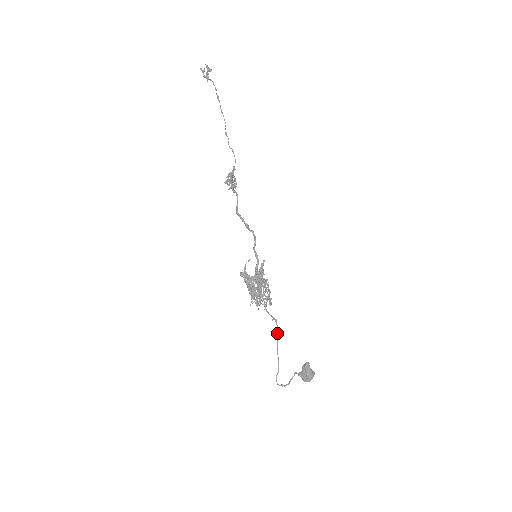
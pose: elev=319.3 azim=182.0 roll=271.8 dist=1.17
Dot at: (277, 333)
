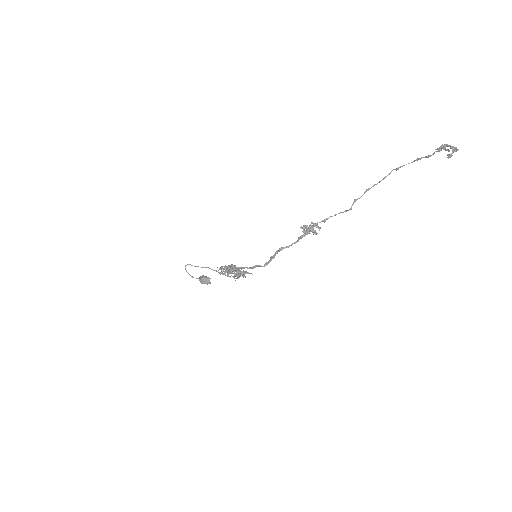
Dot at: occluded
